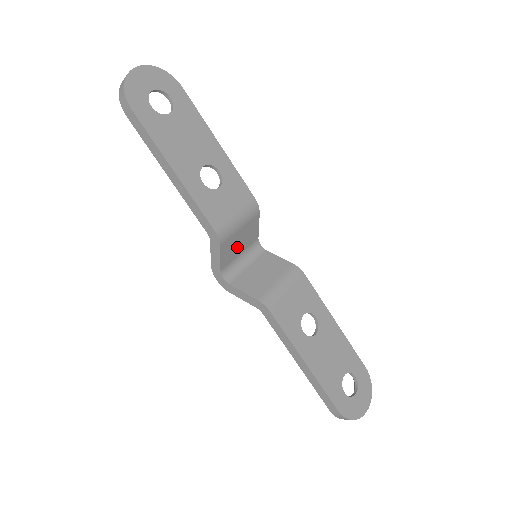
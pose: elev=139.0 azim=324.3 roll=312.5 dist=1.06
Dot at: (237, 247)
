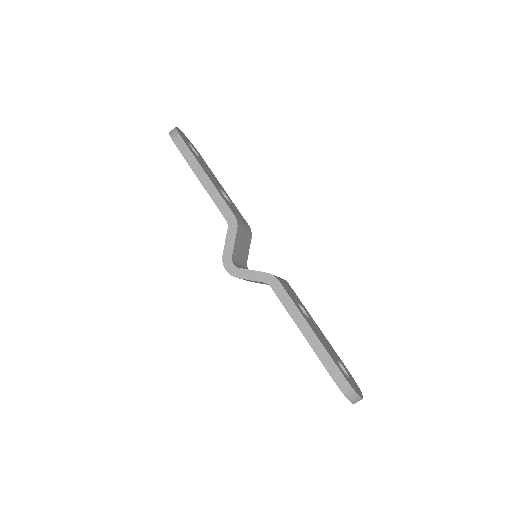
Dot at: (240, 249)
